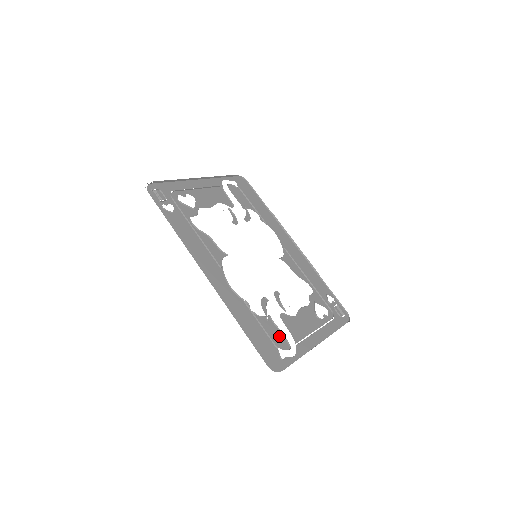
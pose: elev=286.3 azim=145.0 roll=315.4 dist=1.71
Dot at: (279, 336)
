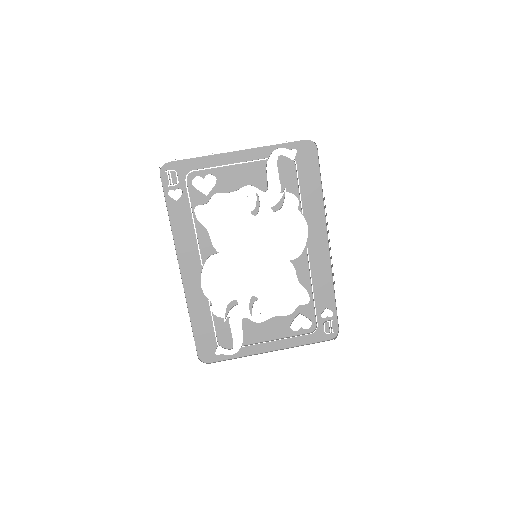
Dot at: (228, 336)
